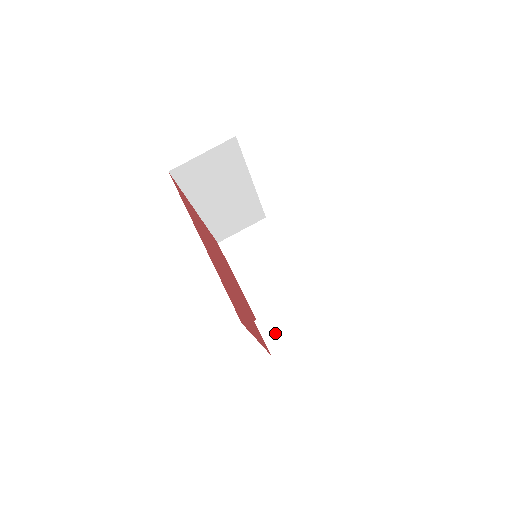
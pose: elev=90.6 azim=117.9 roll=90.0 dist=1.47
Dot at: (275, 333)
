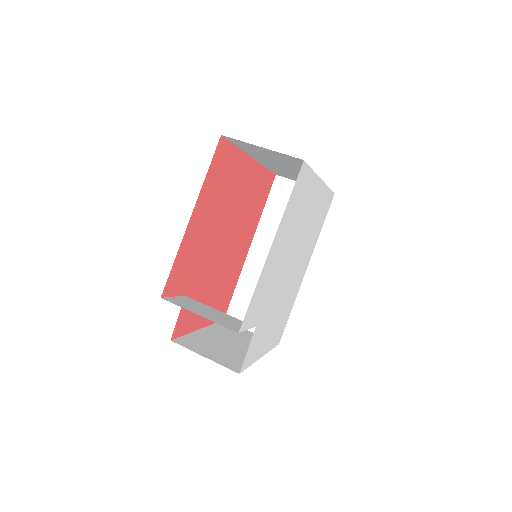
Dot at: (187, 303)
